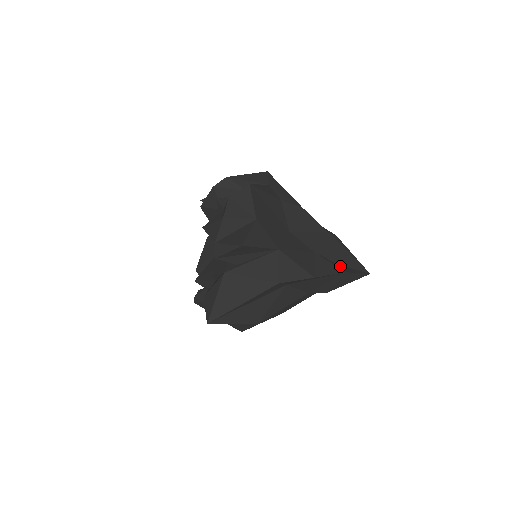
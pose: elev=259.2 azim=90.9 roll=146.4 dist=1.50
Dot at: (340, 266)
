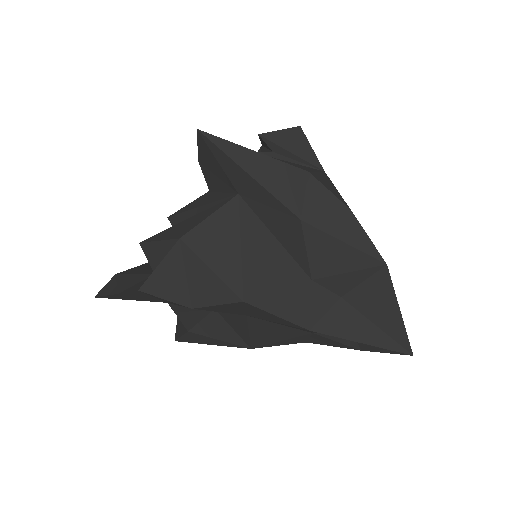
Dot at: occluded
